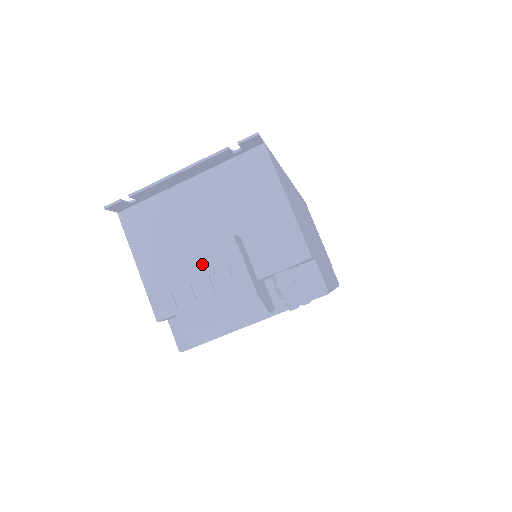
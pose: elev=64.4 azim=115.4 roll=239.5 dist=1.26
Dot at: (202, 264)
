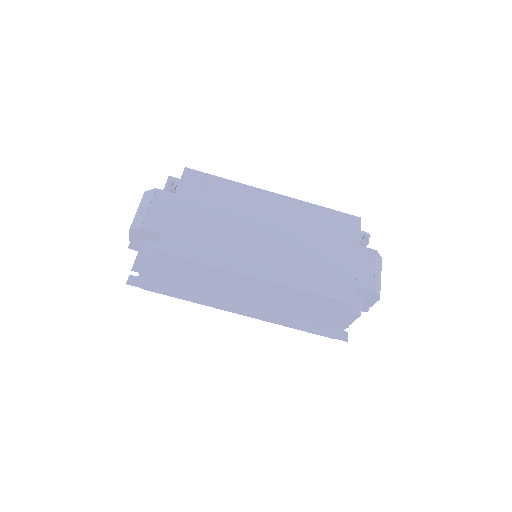
Dot at: occluded
